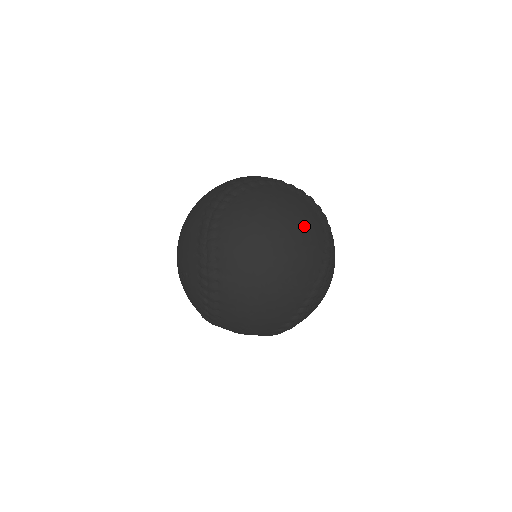
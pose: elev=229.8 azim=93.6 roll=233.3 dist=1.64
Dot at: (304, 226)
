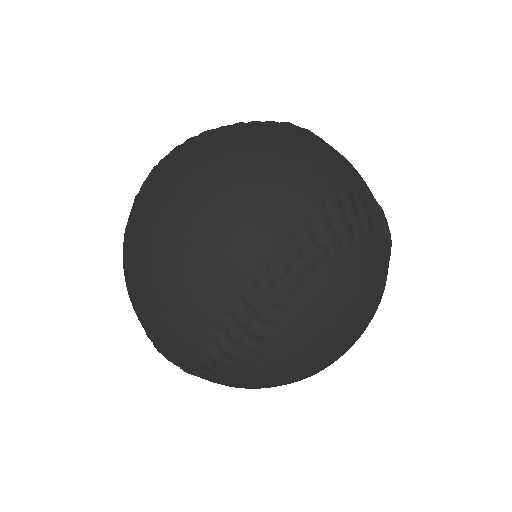
Dot at: occluded
